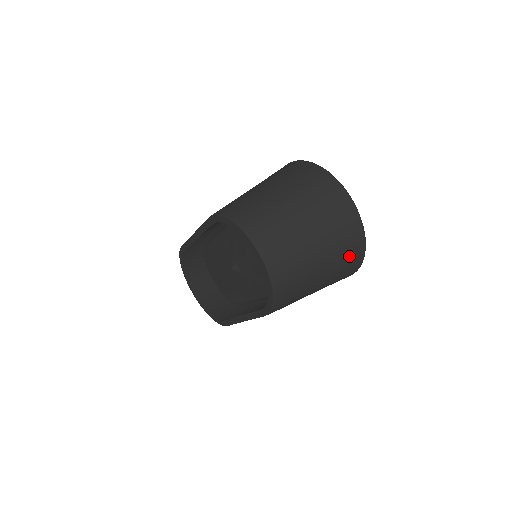
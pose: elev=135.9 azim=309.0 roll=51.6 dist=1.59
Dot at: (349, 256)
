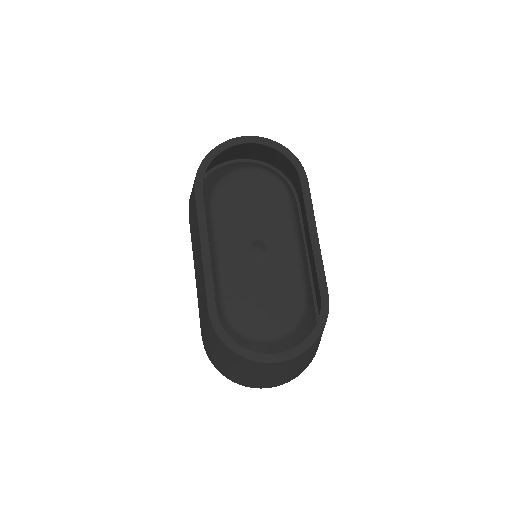
Dot at: (278, 164)
